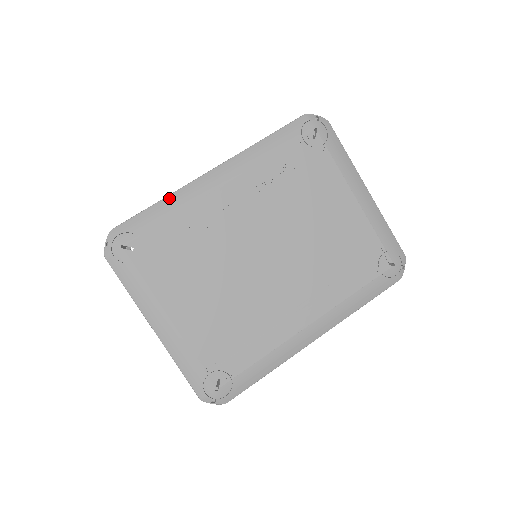
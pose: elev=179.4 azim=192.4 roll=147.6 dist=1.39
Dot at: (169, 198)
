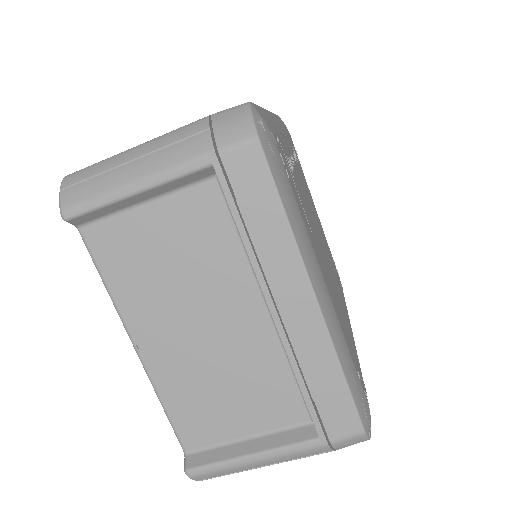
Dot at: occluded
